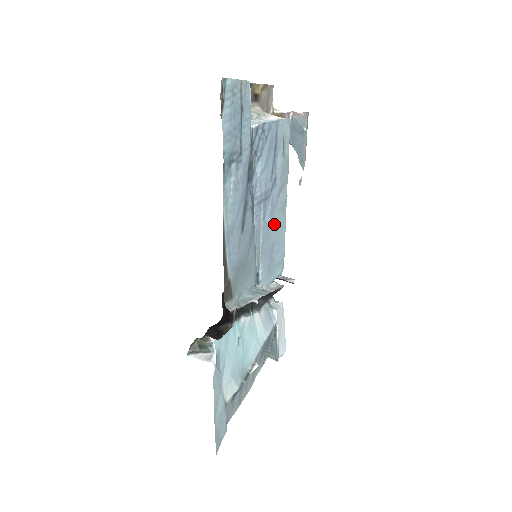
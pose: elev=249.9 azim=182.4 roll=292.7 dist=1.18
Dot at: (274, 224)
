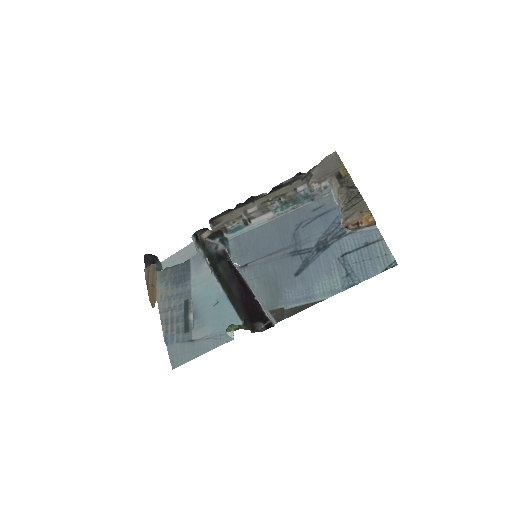
Dot at: (271, 236)
